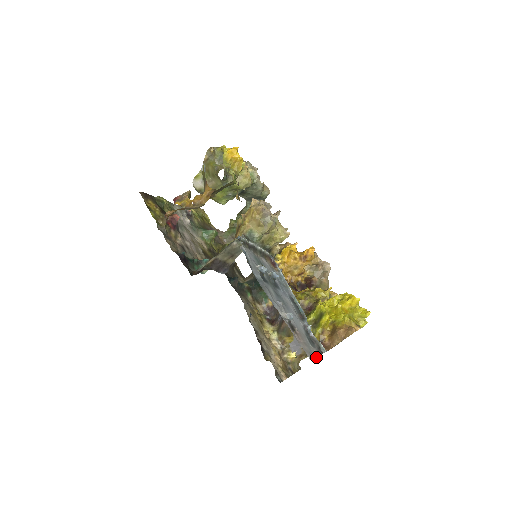
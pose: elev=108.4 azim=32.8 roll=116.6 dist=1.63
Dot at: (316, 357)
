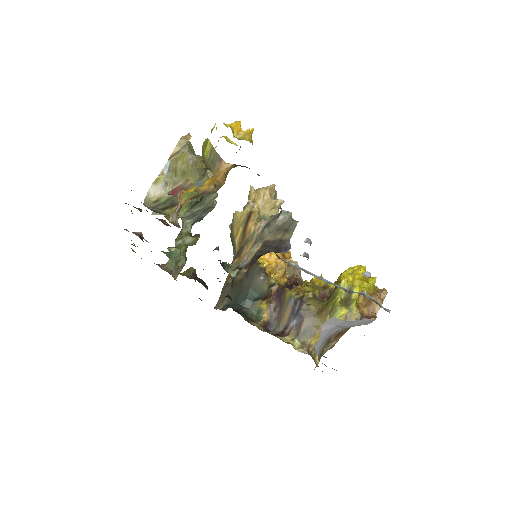
Dot at: occluded
